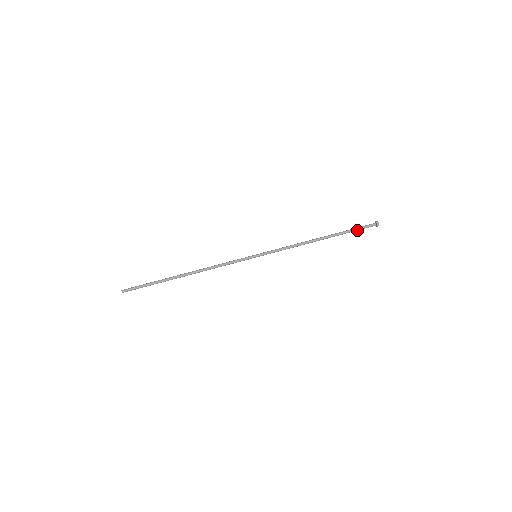
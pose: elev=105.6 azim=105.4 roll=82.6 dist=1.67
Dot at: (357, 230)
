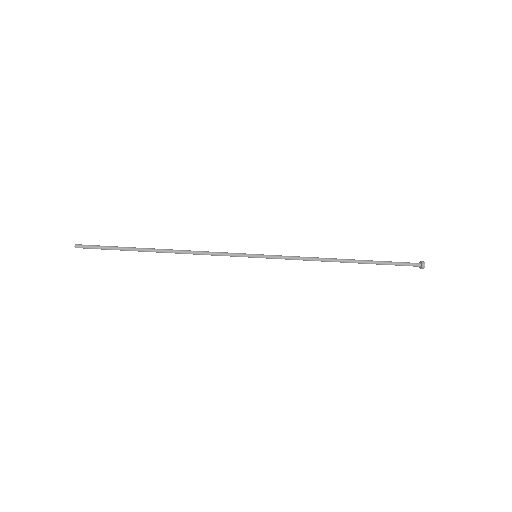
Dot at: occluded
